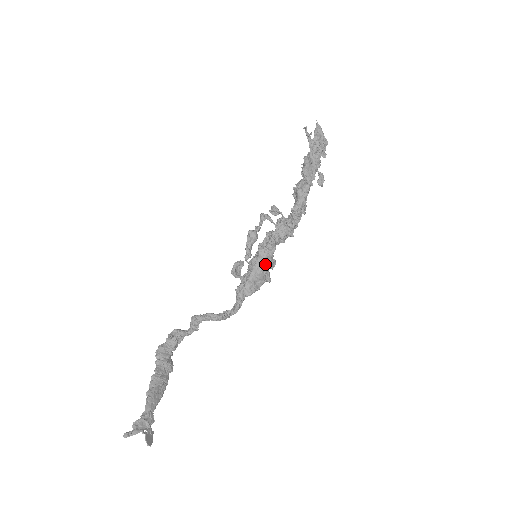
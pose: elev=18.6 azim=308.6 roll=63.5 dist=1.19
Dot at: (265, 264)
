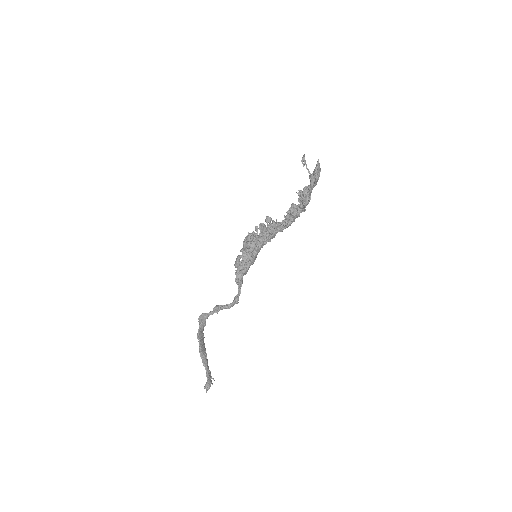
Dot at: (257, 254)
